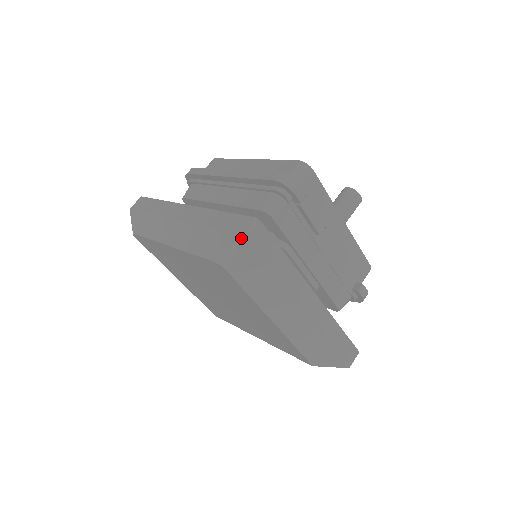
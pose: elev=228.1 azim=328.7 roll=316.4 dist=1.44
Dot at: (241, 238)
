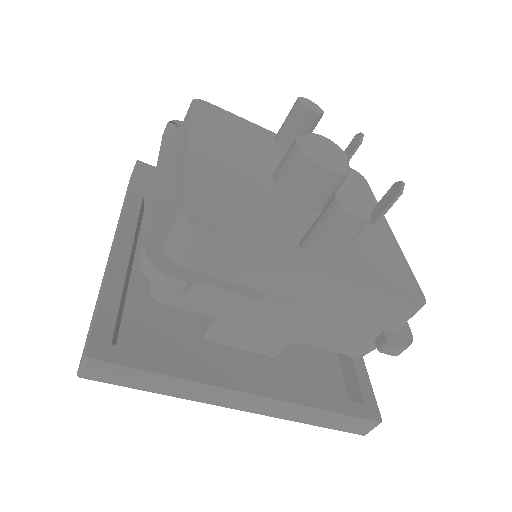
Dot at: (78, 375)
